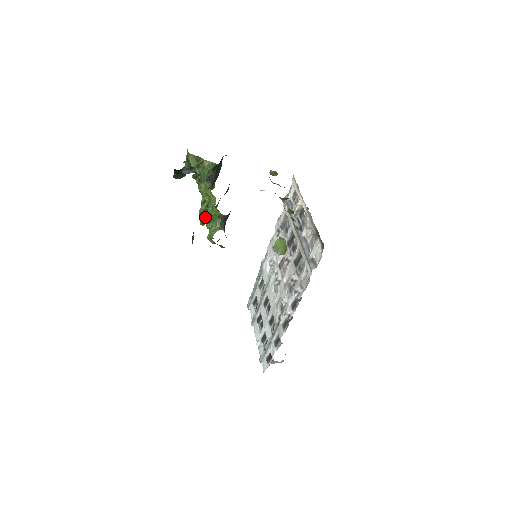
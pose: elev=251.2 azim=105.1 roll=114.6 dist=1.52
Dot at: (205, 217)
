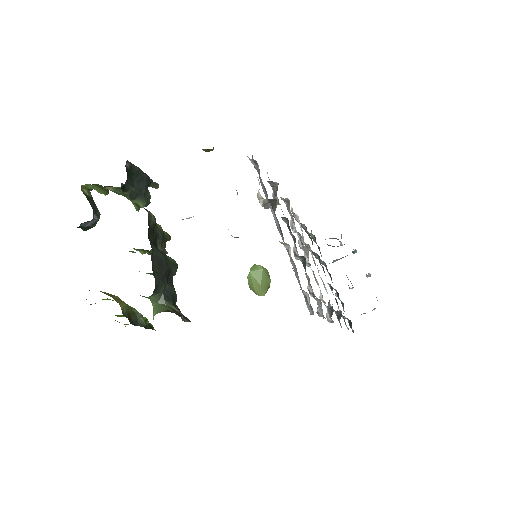
Dot at: occluded
